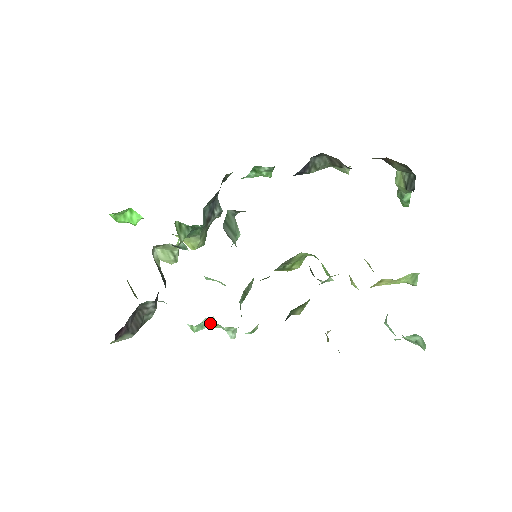
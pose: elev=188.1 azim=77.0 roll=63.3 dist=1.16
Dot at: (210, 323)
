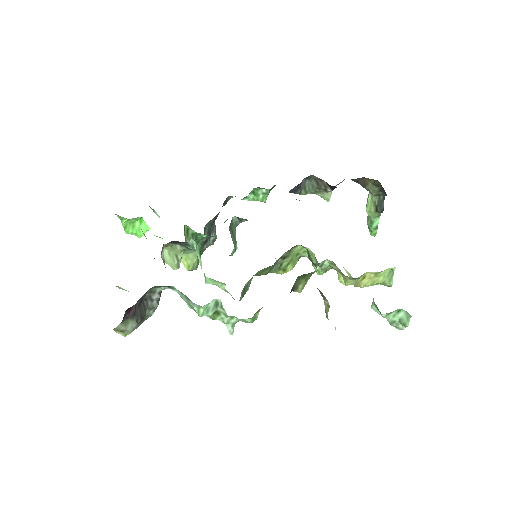
Dot at: (215, 309)
